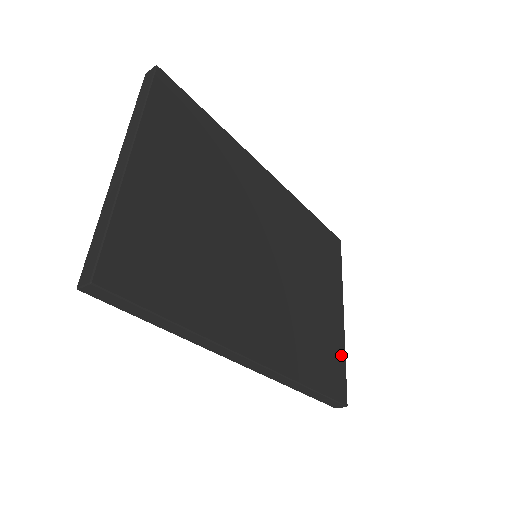
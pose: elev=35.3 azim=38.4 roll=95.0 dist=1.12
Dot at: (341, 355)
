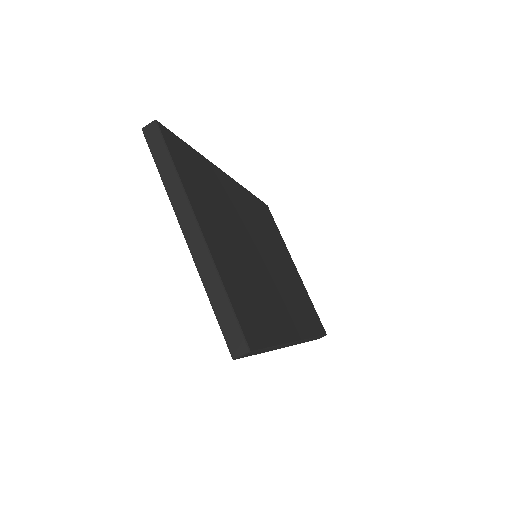
Dot at: (309, 300)
